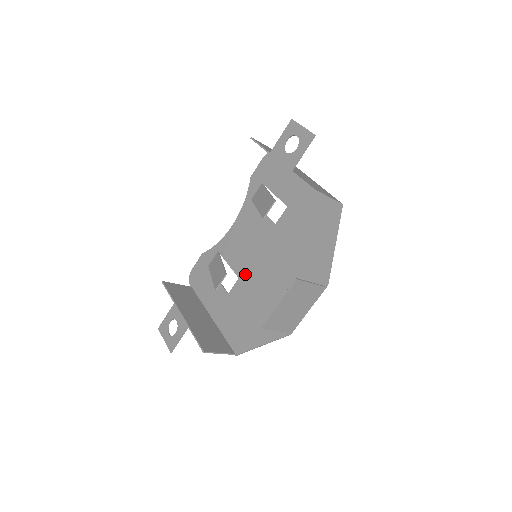
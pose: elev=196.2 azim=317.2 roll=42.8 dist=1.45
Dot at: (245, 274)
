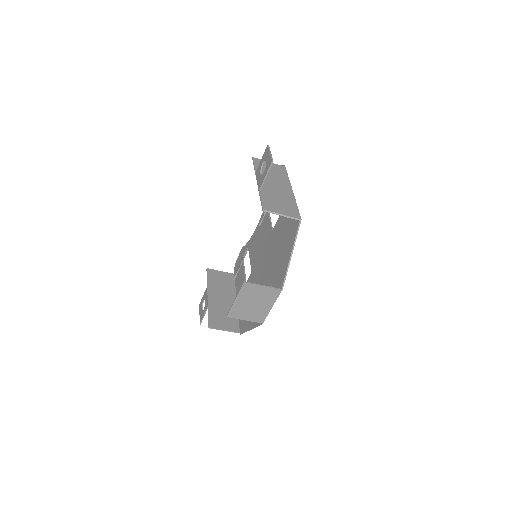
Dot at: (254, 269)
